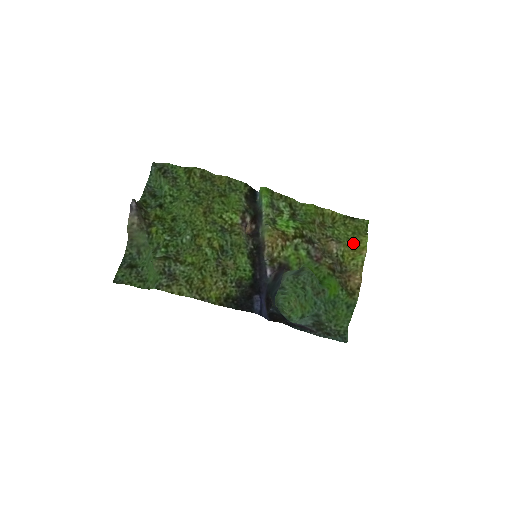
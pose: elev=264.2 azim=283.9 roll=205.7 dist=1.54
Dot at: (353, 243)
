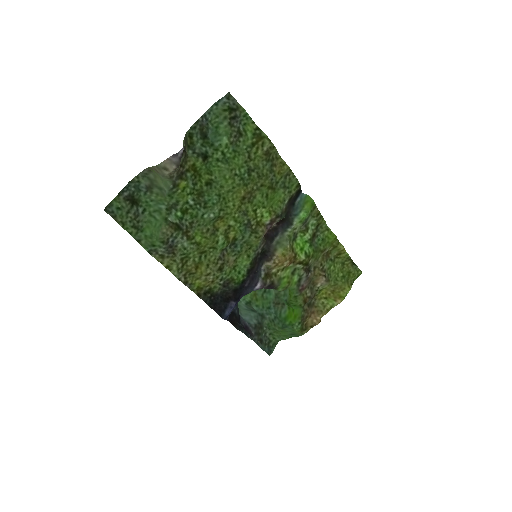
Dot at: (337, 286)
